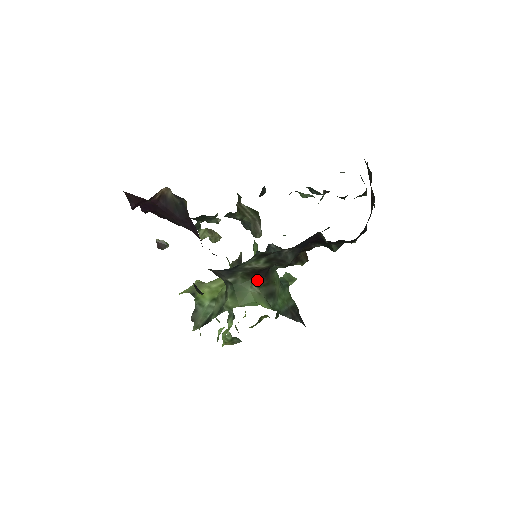
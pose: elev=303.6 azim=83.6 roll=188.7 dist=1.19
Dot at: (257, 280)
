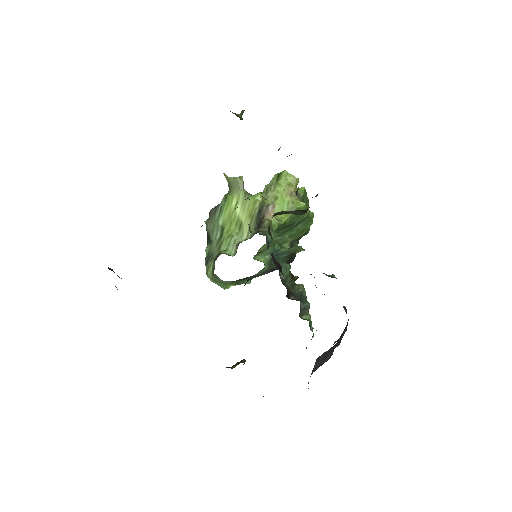
Dot at: occluded
